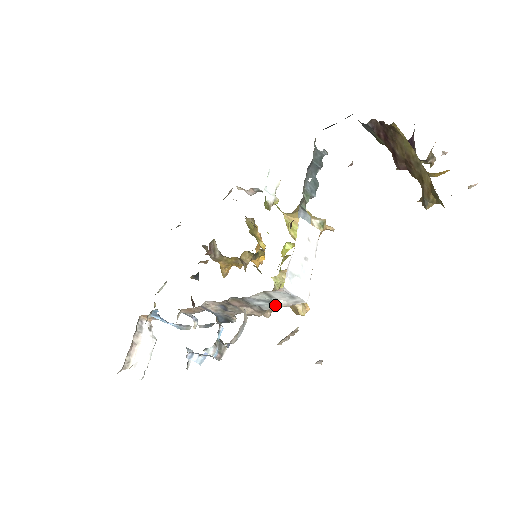
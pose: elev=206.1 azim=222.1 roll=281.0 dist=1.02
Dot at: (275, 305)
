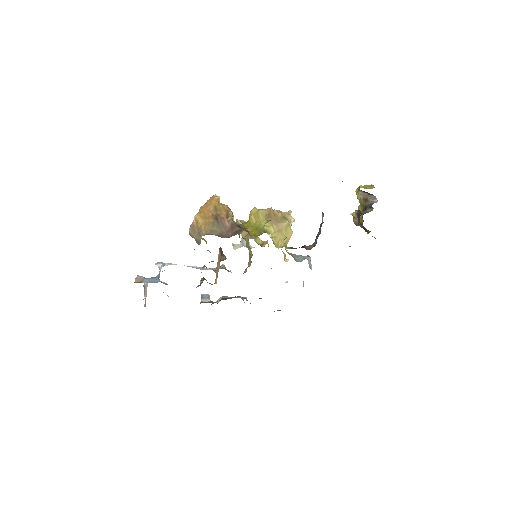
Dot at: occluded
